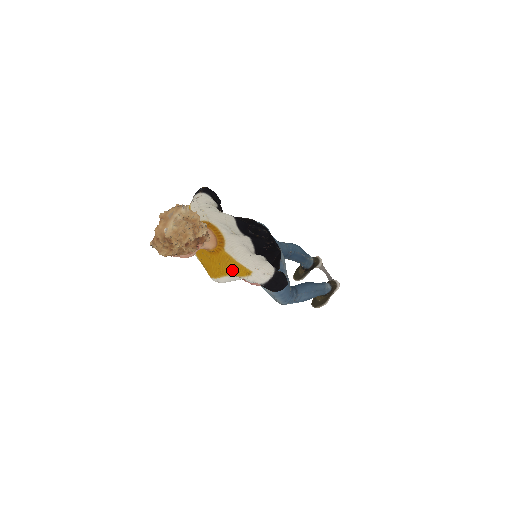
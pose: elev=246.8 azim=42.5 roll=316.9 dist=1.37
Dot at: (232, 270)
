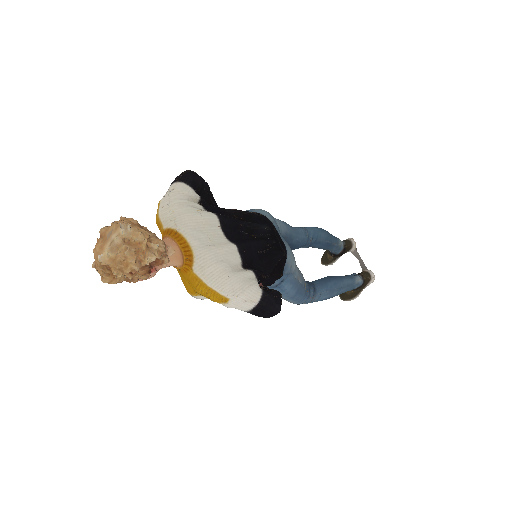
Dot at: (204, 295)
